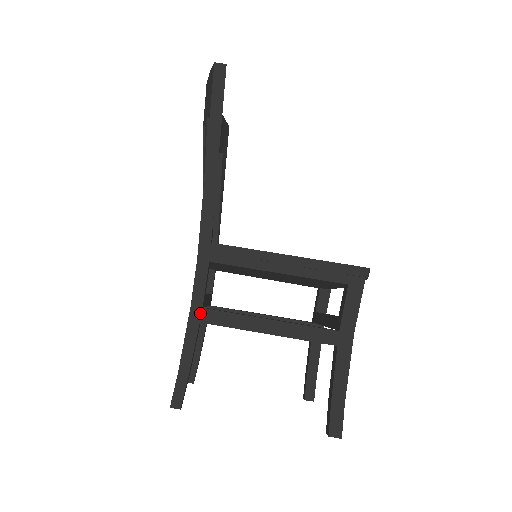
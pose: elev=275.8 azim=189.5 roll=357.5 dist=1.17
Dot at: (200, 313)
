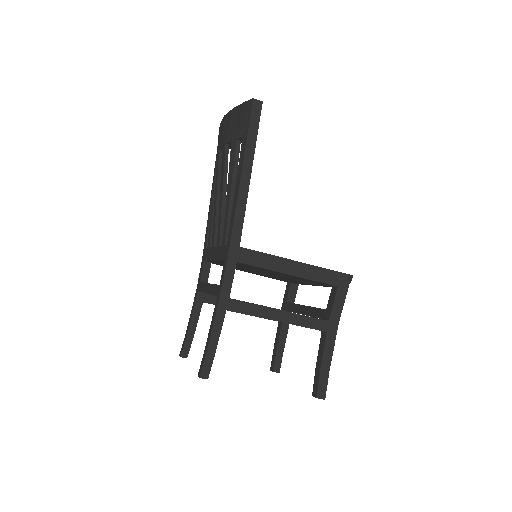
Dot at: (227, 303)
